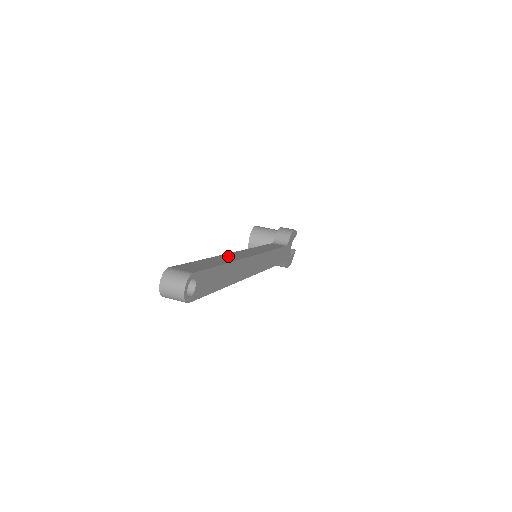
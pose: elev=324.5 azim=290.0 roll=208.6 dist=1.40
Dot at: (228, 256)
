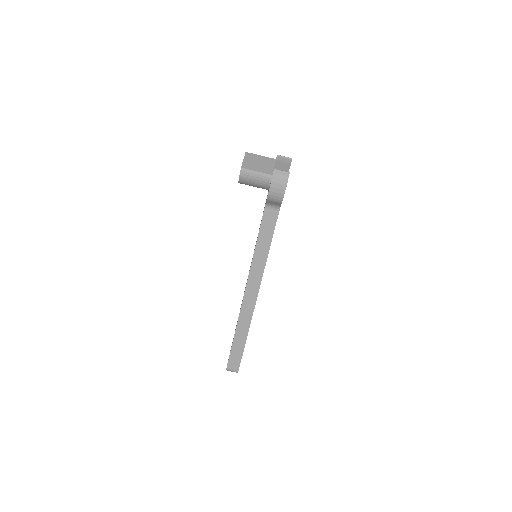
Dot at: (243, 318)
